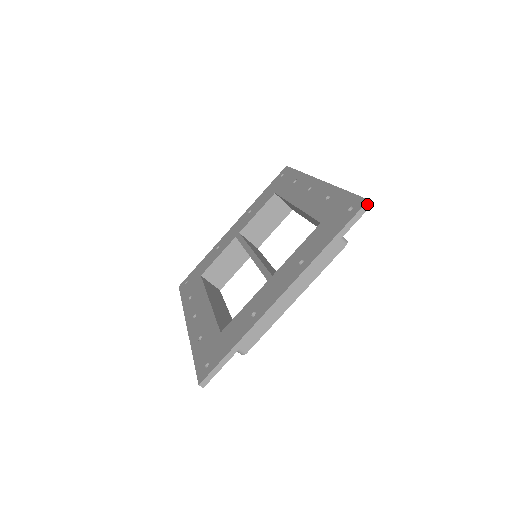
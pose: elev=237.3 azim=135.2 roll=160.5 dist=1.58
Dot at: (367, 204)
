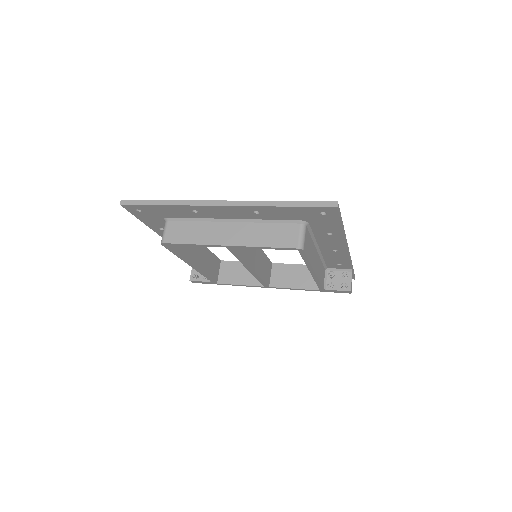
Dot at: (334, 203)
